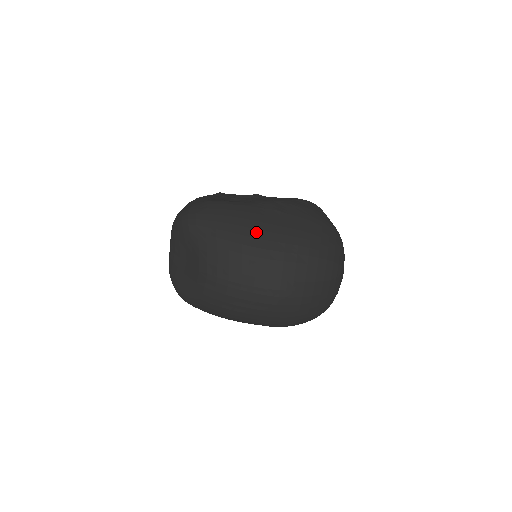
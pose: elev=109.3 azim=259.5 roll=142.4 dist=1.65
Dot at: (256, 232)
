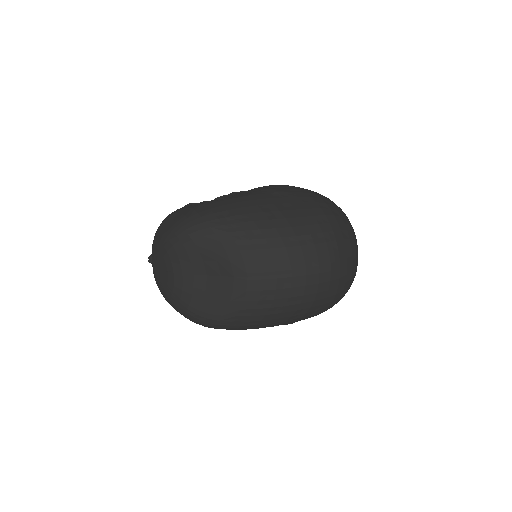
Dot at: (281, 213)
